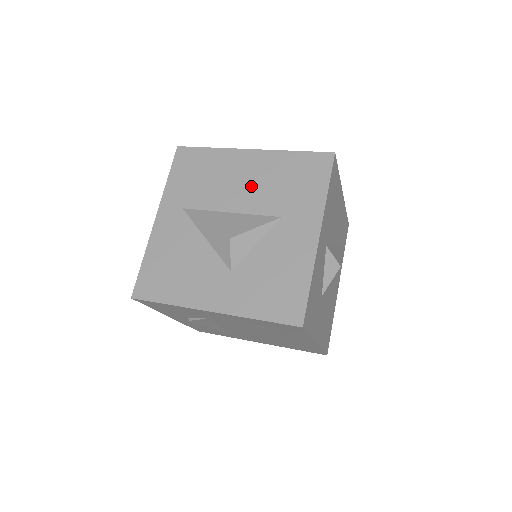
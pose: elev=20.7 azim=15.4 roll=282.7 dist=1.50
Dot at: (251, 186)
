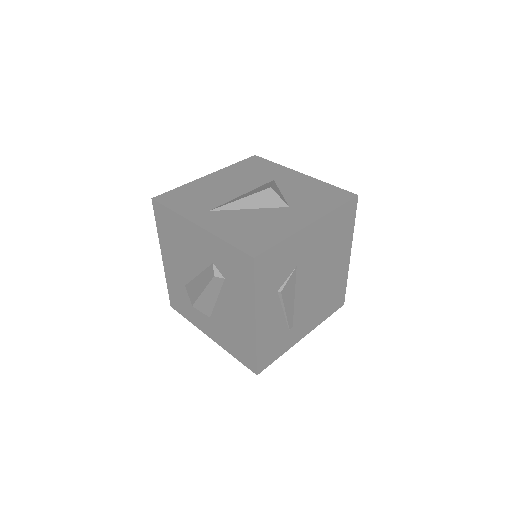
Dot at: (235, 182)
